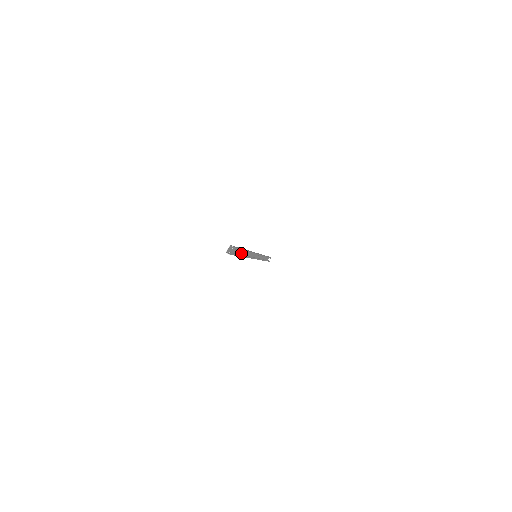
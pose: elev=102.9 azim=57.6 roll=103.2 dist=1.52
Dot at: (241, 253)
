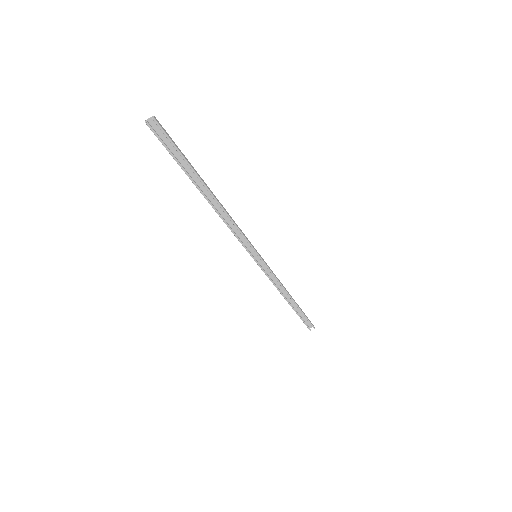
Dot at: (203, 189)
